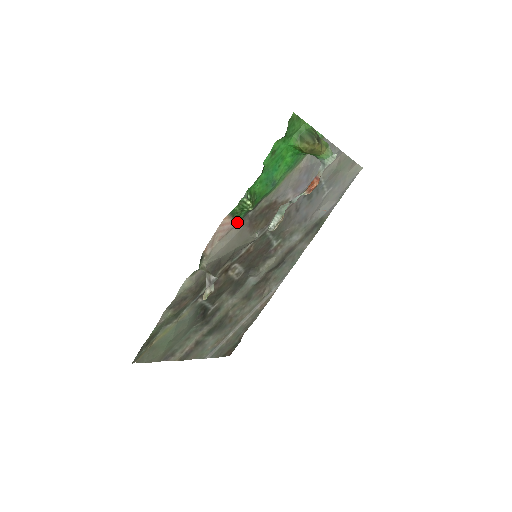
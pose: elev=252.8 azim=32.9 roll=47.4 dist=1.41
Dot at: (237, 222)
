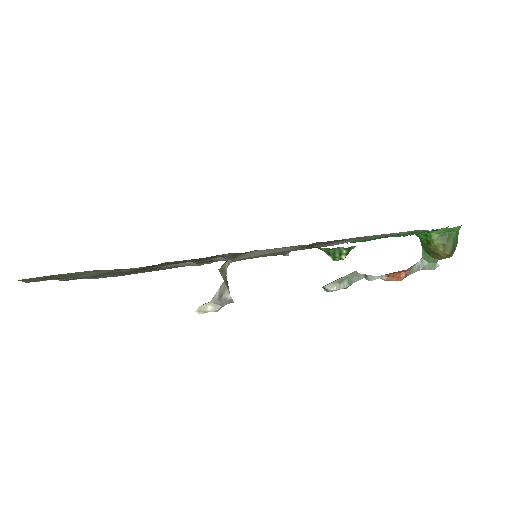
Dot at: occluded
